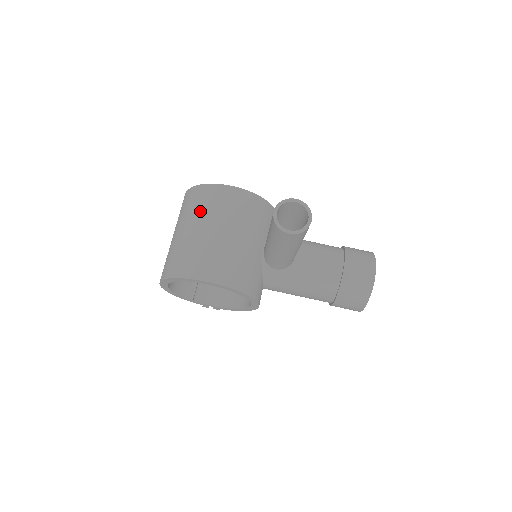
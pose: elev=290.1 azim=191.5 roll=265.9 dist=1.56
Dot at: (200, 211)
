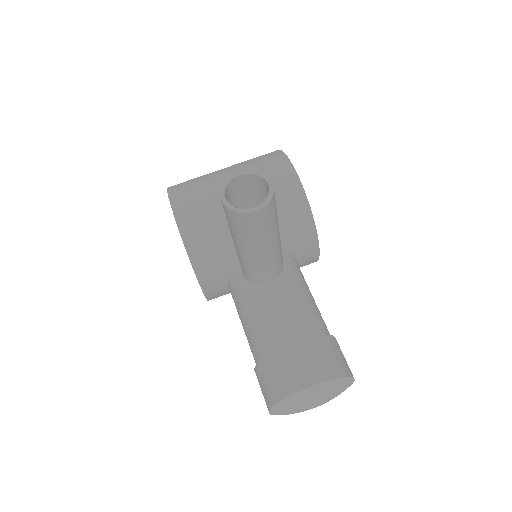
Dot at: (248, 164)
